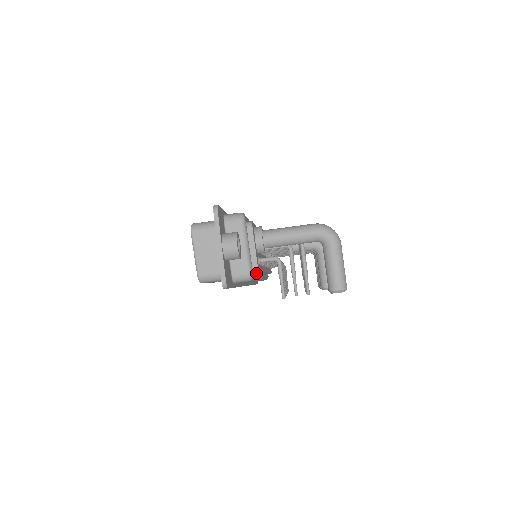
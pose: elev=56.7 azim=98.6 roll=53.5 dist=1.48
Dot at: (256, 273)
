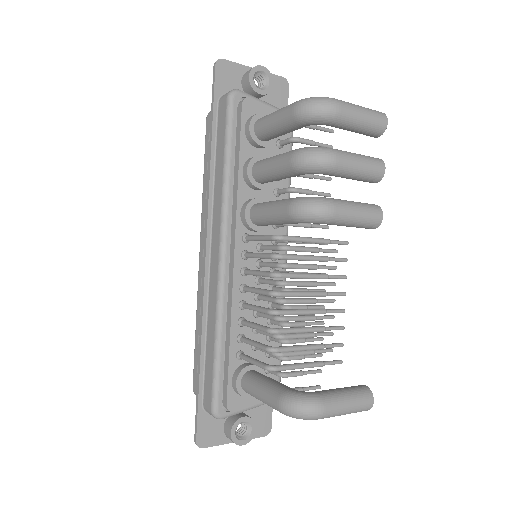
Dot at: occluded
